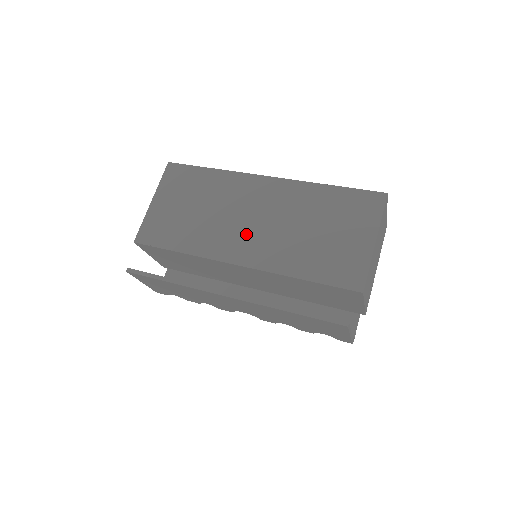
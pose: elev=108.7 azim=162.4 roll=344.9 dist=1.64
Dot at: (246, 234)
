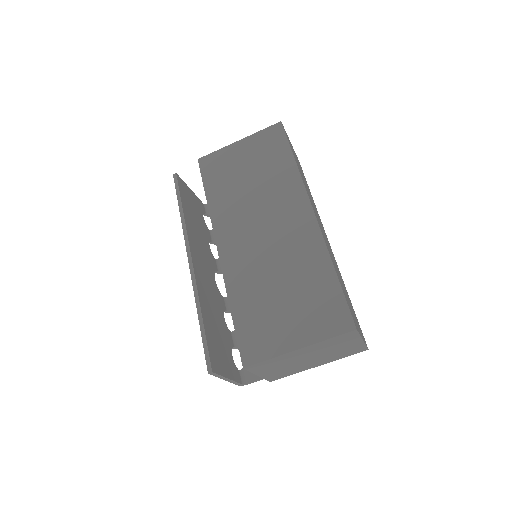
Dot at: (247, 235)
